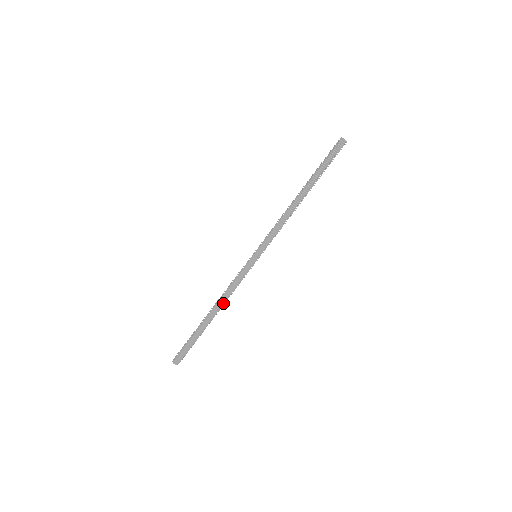
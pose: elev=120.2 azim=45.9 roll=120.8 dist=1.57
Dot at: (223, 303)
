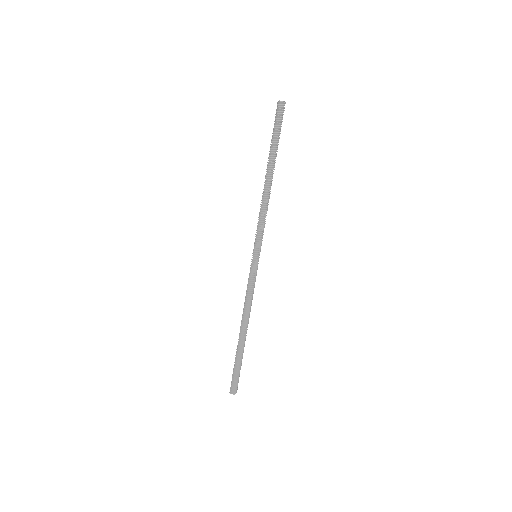
Dot at: (248, 315)
